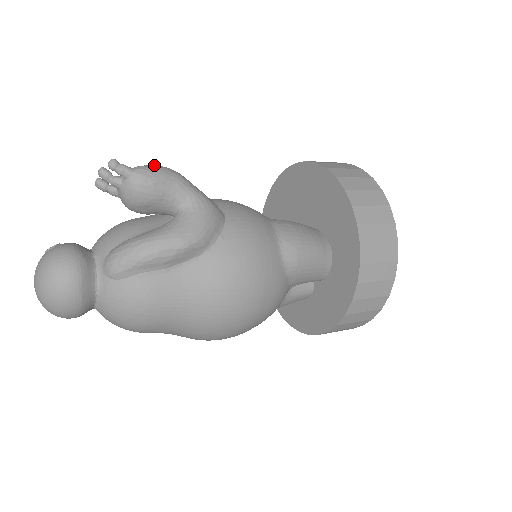
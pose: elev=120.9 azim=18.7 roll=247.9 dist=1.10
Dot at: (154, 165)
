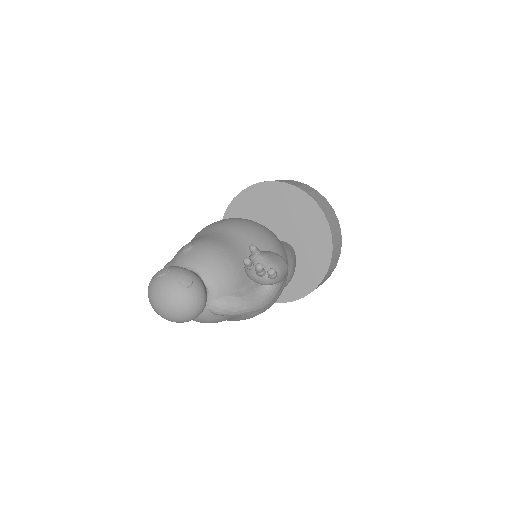
Dot at: (284, 265)
